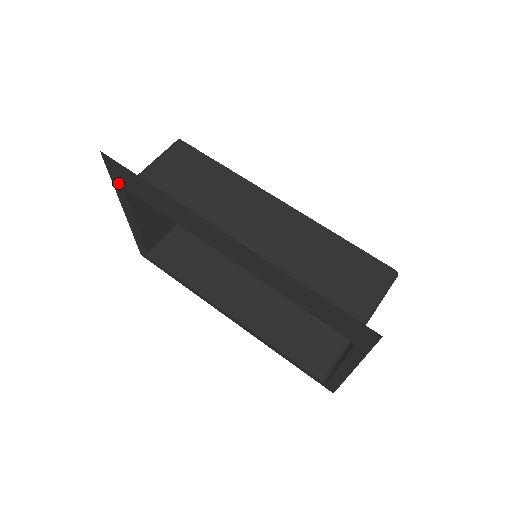
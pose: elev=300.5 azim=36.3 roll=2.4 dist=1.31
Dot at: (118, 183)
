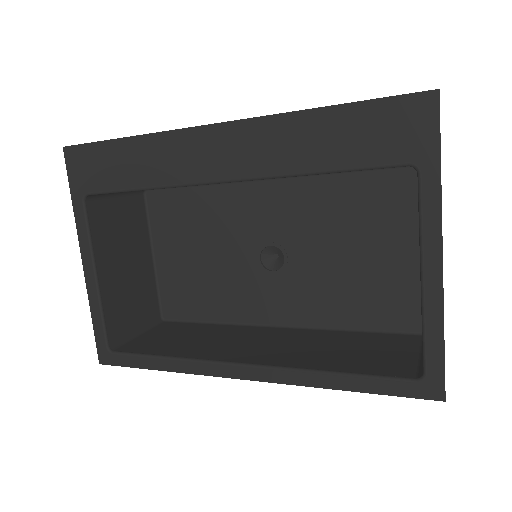
Dot at: (79, 193)
